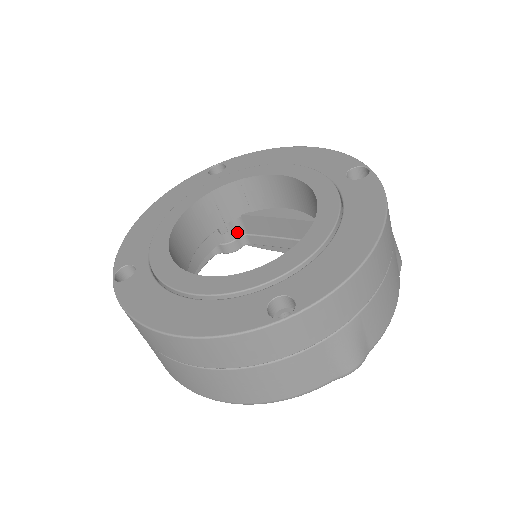
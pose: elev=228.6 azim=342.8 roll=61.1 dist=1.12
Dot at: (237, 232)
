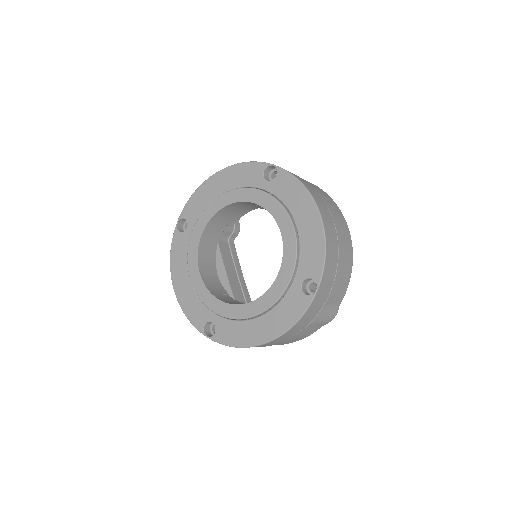
Dot at: occluded
